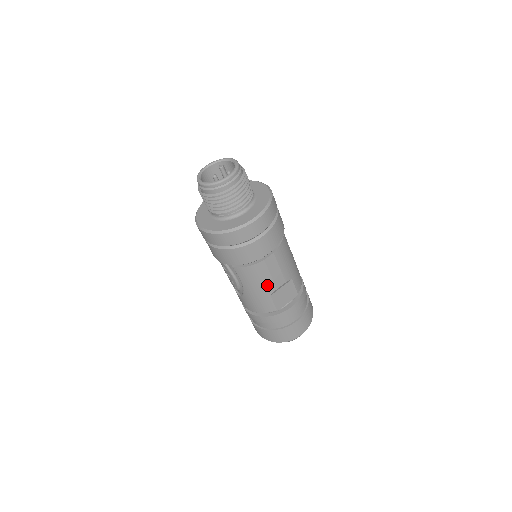
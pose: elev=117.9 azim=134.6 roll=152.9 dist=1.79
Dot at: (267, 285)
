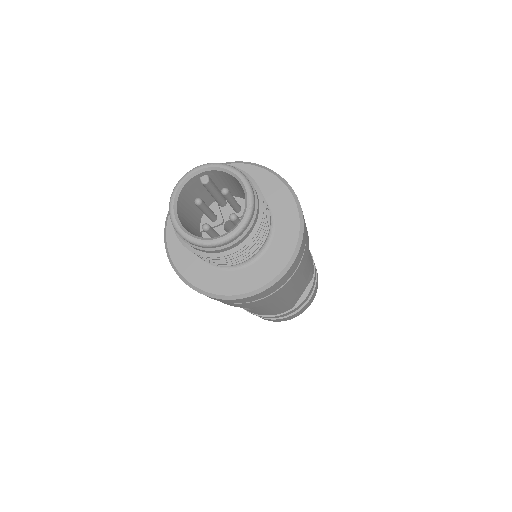
Dot at: (288, 300)
